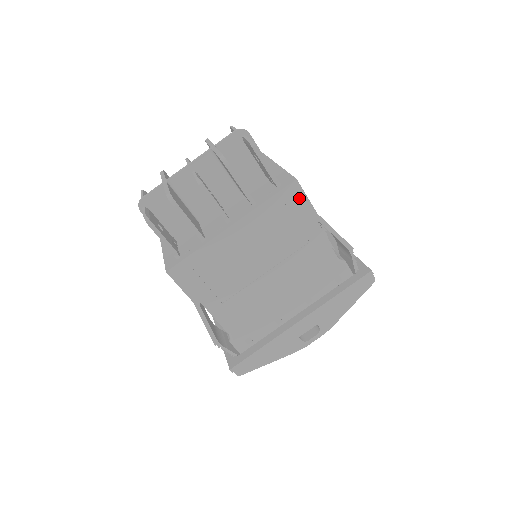
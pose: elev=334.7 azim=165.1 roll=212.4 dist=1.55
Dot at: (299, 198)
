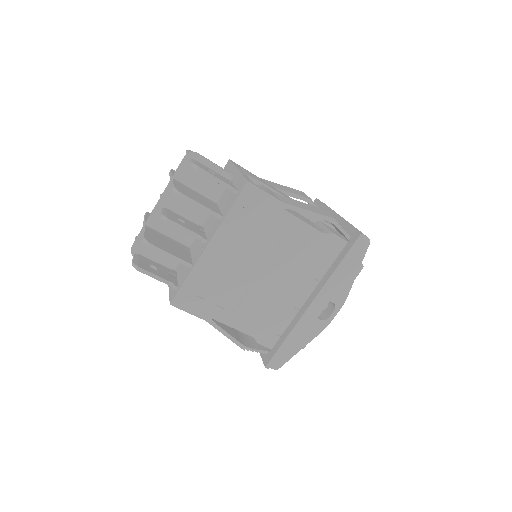
Dot at: (259, 196)
